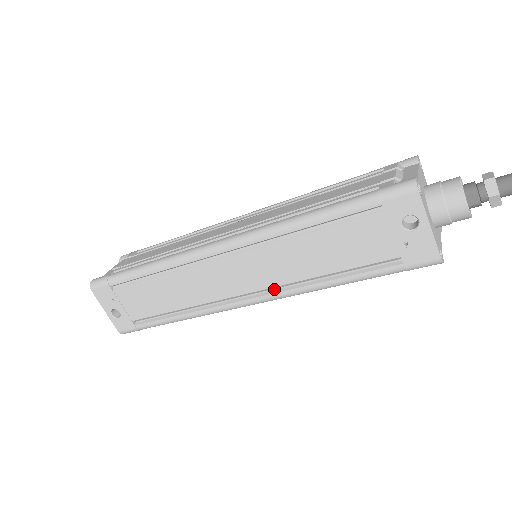
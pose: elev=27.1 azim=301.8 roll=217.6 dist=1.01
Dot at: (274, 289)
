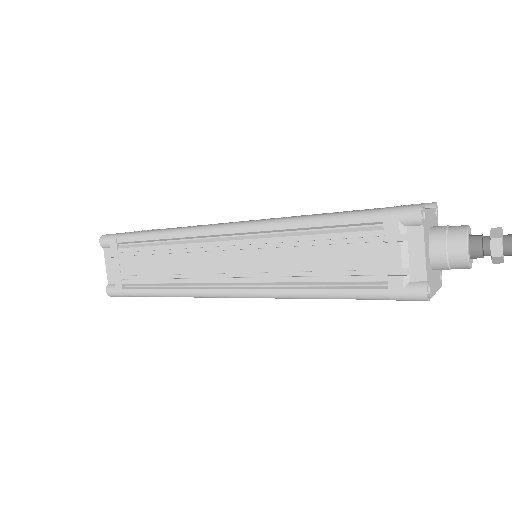
Dot at: occluded
